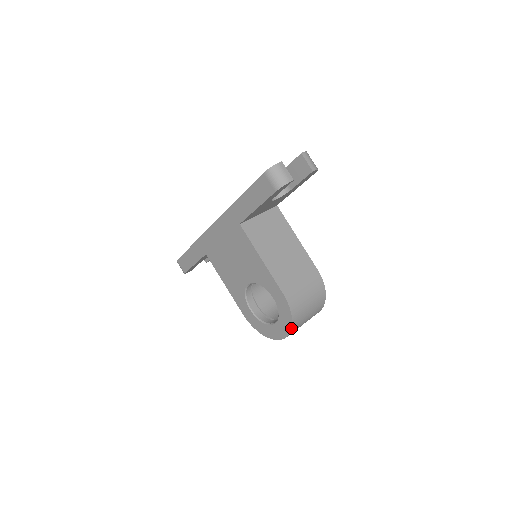
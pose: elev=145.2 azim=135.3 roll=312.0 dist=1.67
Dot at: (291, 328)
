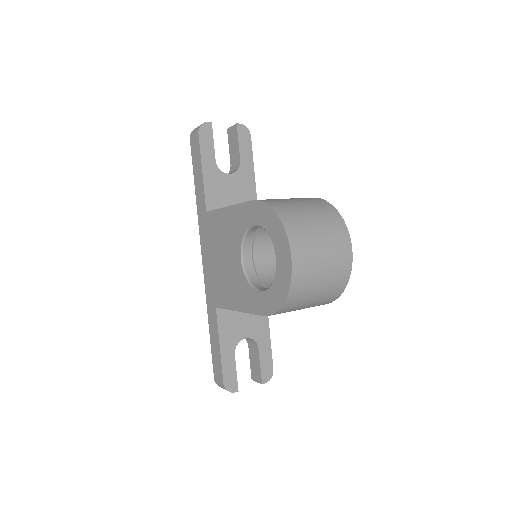
Dot at: (281, 222)
